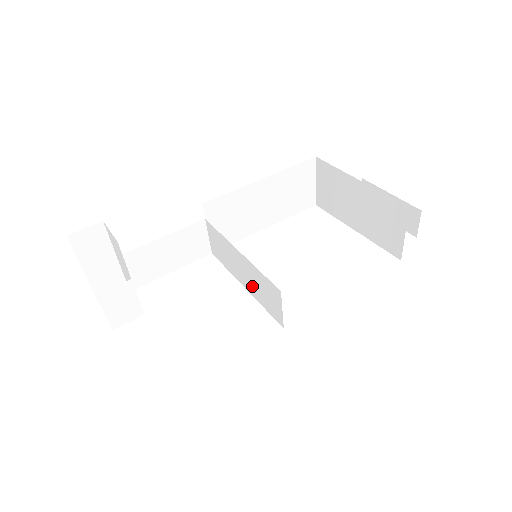
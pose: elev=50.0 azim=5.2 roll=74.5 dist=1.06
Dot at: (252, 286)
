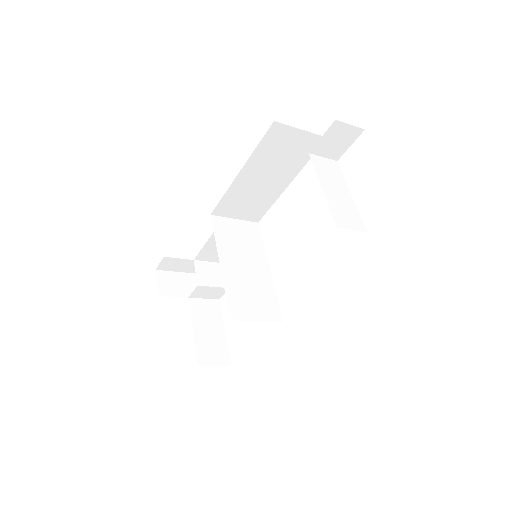
Dot at: (262, 281)
